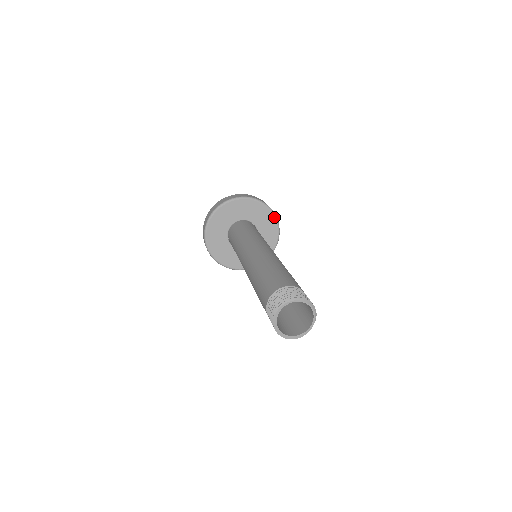
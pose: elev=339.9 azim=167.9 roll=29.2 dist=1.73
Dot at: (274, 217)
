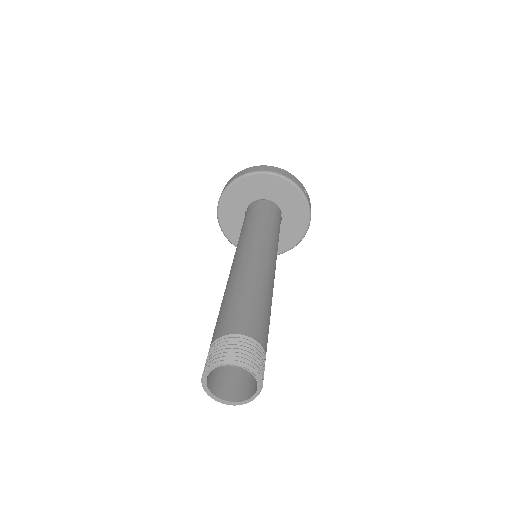
Dot at: (303, 198)
